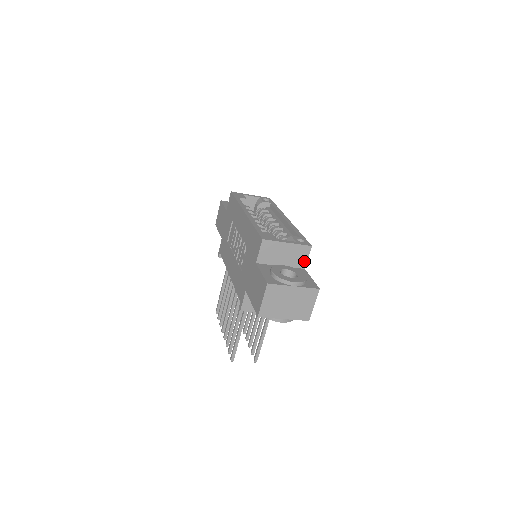
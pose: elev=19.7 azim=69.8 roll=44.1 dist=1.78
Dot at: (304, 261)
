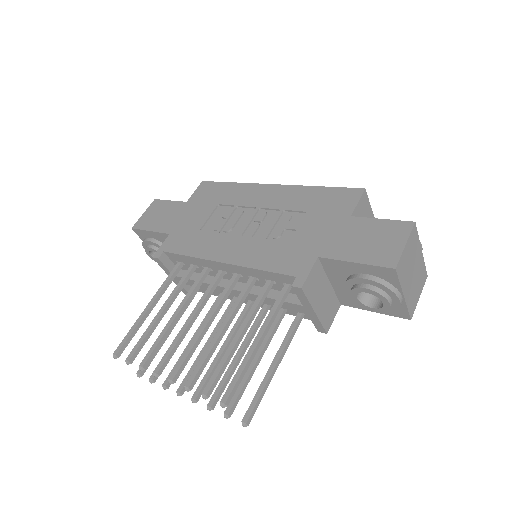
Dot at: occluded
